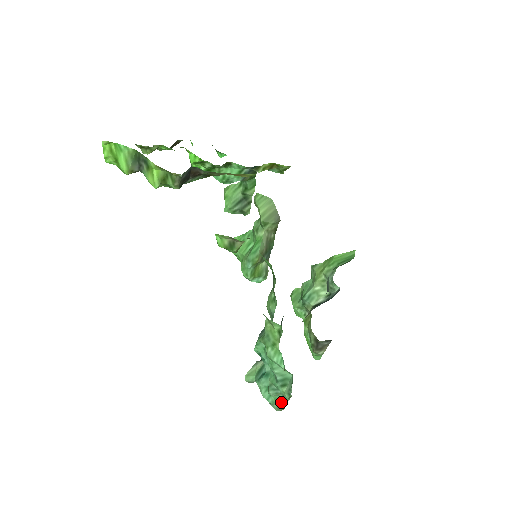
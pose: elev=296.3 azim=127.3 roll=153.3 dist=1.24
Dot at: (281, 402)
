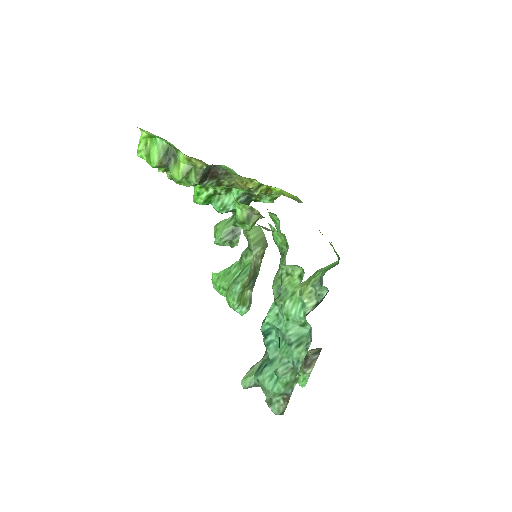
Dot at: (287, 389)
